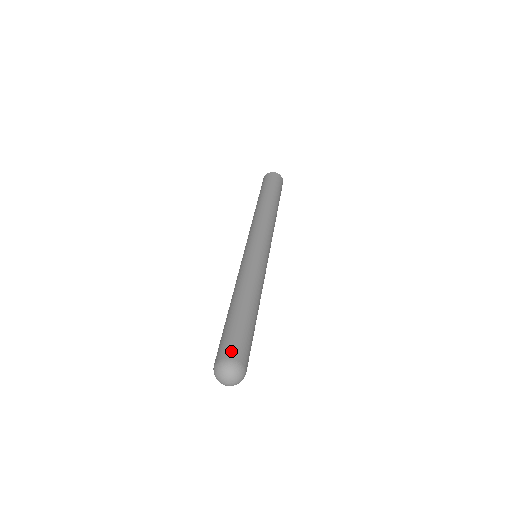
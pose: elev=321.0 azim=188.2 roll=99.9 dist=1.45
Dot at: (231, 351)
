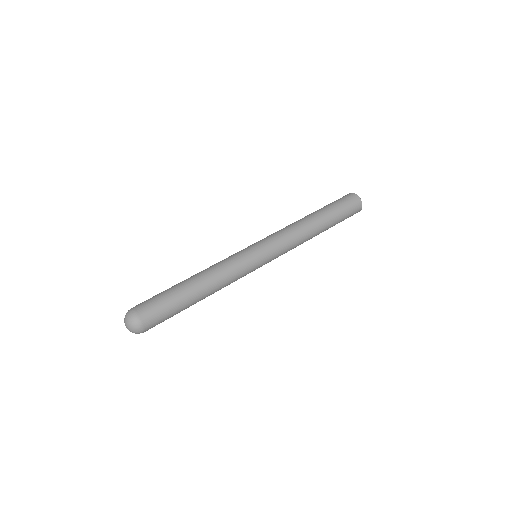
Dot at: (148, 315)
